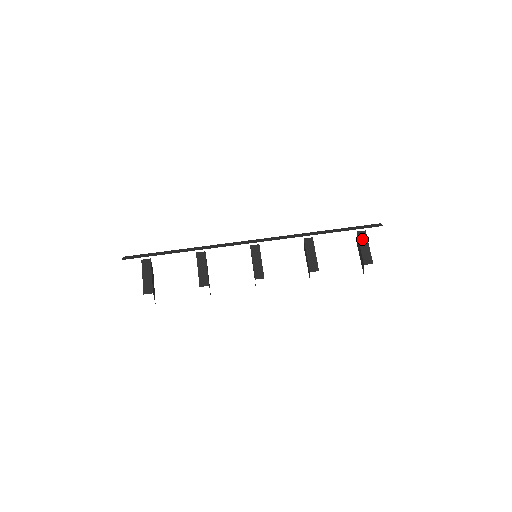
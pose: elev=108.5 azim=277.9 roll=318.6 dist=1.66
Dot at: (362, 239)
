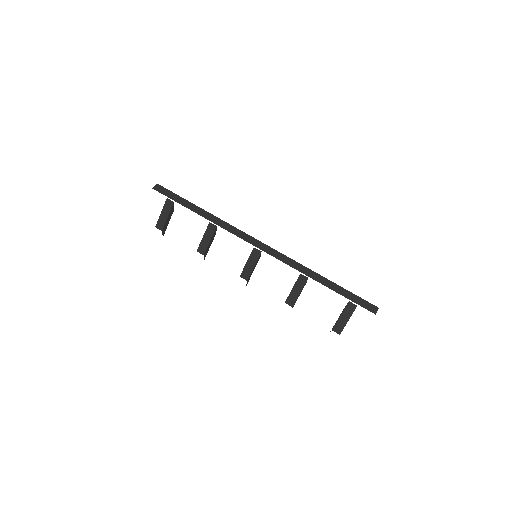
Dot at: (348, 310)
